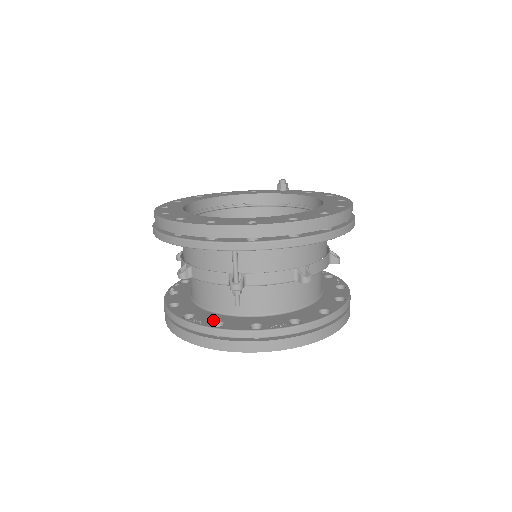
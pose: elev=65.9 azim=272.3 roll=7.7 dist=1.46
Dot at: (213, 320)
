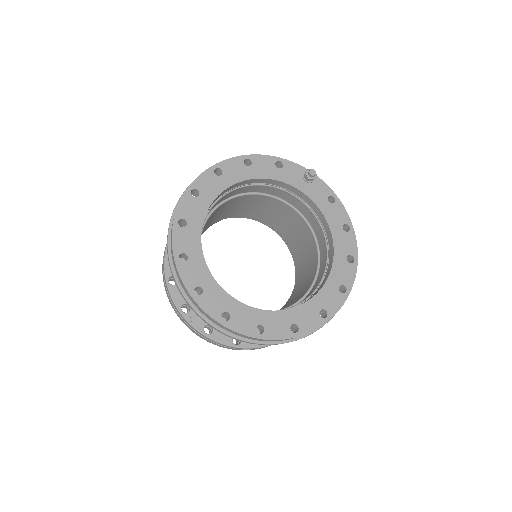
Dot at: occluded
